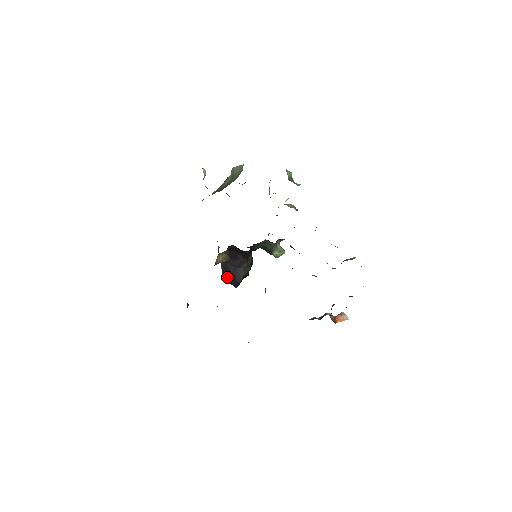
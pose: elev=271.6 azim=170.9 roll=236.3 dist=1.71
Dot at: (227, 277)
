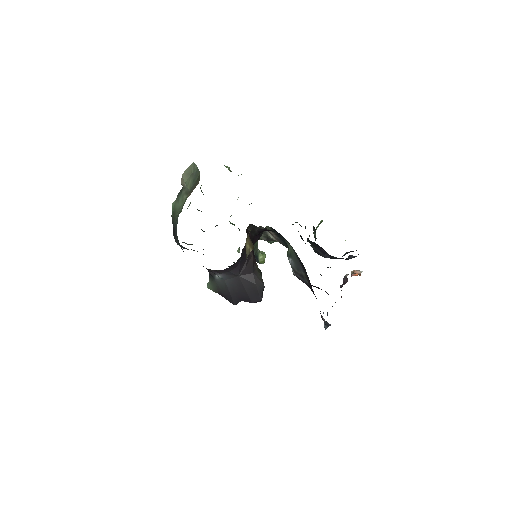
Dot at: (244, 298)
